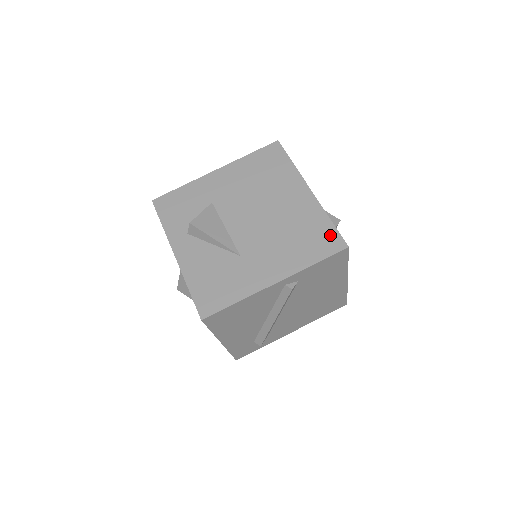
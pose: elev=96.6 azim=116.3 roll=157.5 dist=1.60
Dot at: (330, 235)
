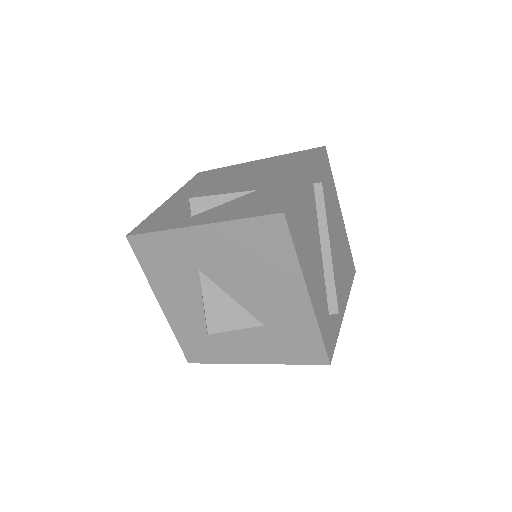
Dot at: (305, 152)
